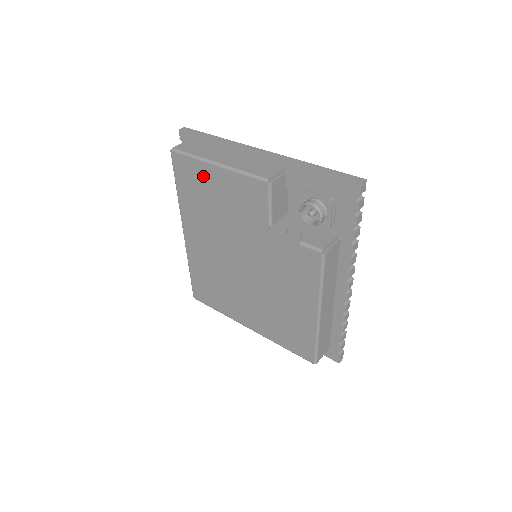
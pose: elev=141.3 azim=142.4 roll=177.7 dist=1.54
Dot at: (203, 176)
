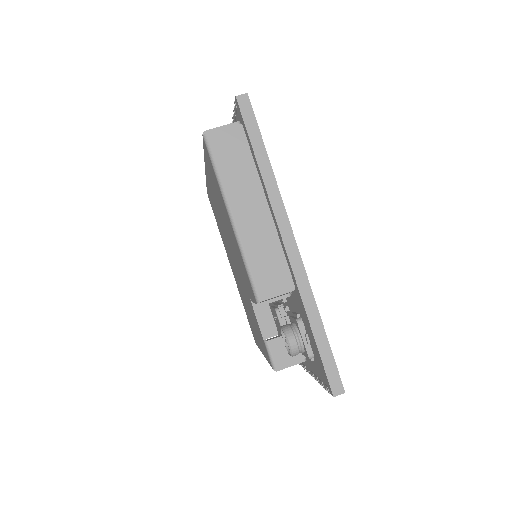
Dot at: (221, 198)
